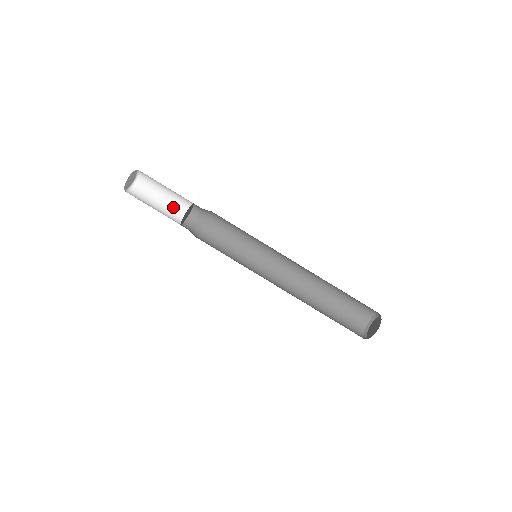
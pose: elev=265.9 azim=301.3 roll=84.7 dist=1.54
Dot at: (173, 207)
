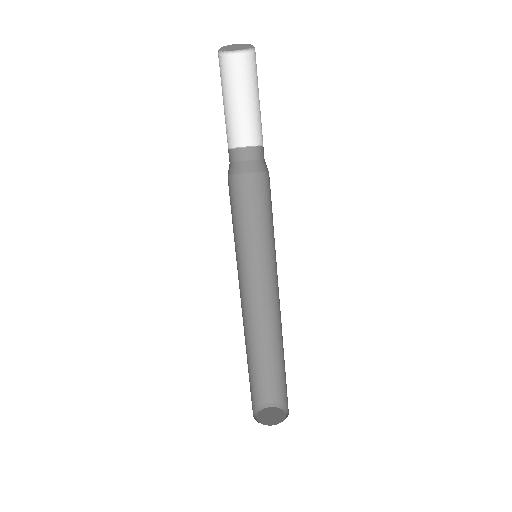
Dot at: (230, 122)
